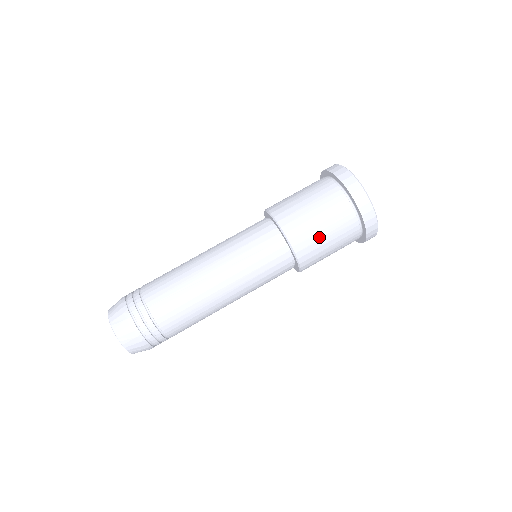
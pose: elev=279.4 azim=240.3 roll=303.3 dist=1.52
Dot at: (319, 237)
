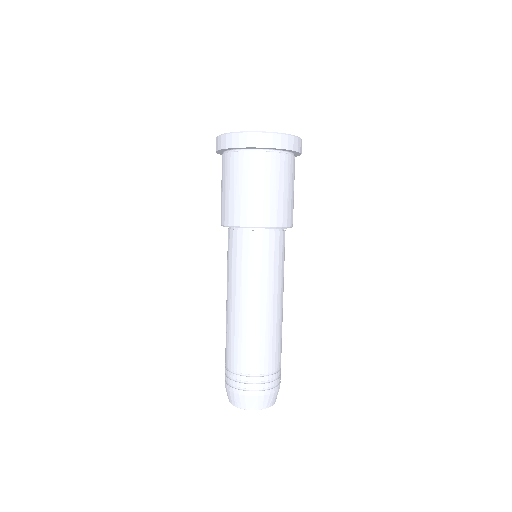
Dot at: (286, 198)
